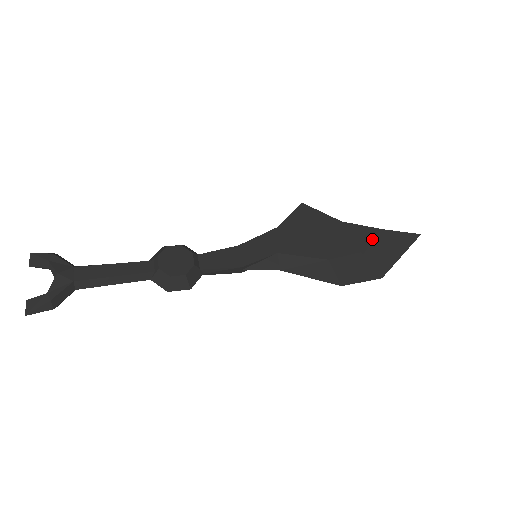
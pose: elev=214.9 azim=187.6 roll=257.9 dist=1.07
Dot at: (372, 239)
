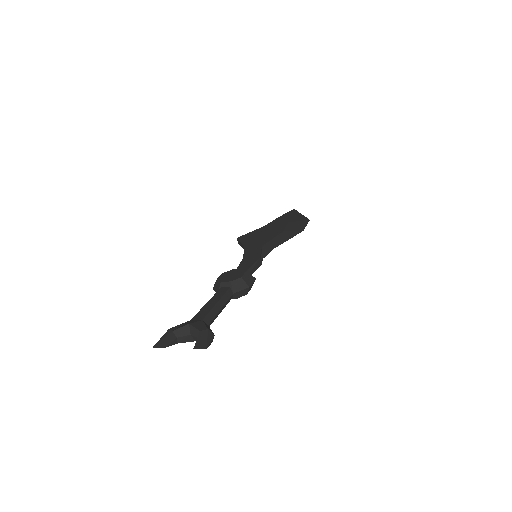
Dot at: (283, 219)
